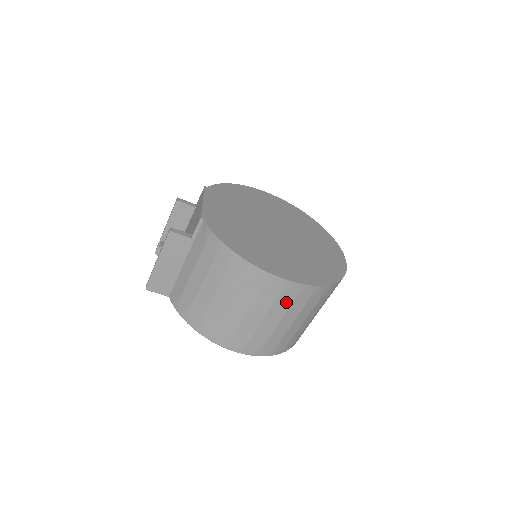
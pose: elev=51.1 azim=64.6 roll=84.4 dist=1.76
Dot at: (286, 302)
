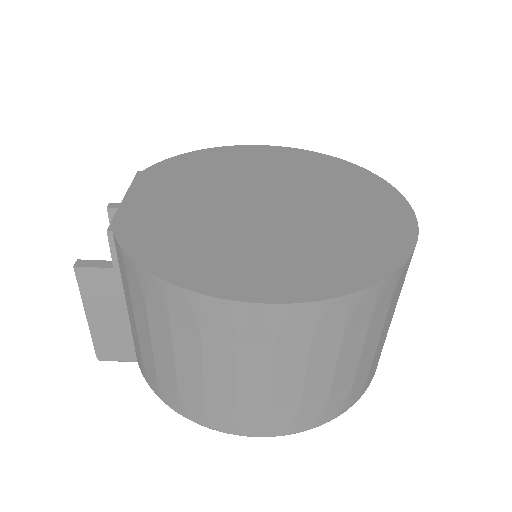
Dot at: (298, 341)
